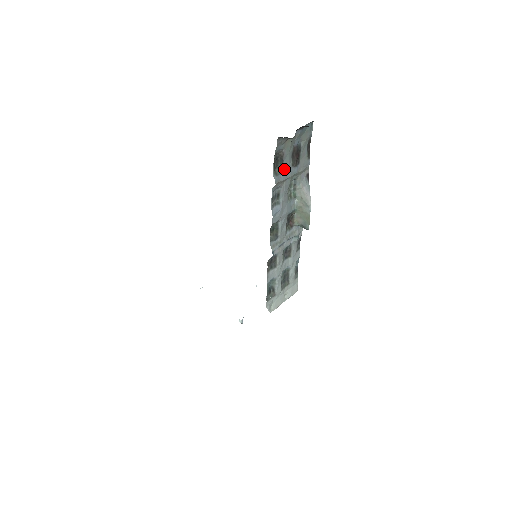
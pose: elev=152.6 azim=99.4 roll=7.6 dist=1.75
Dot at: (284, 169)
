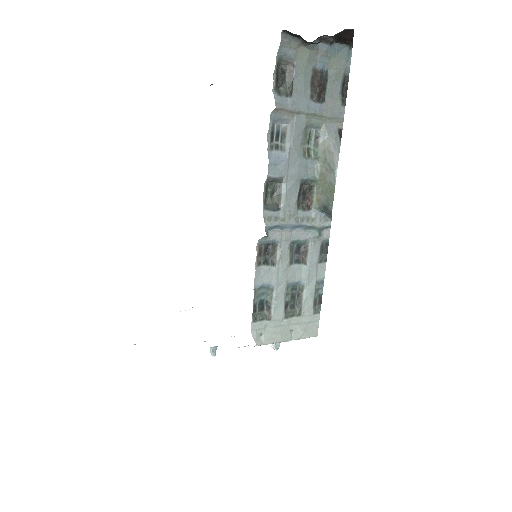
Dot at: (294, 94)
